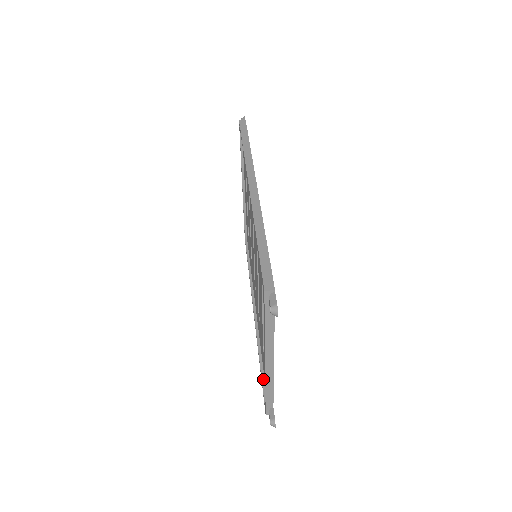
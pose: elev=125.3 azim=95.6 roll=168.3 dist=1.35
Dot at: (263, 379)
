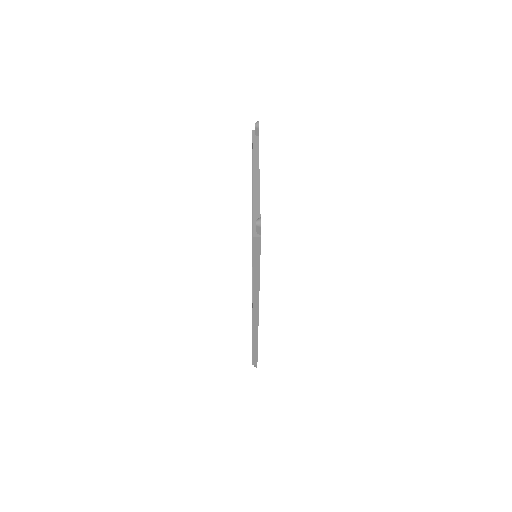
Dot at: (254, 258)
